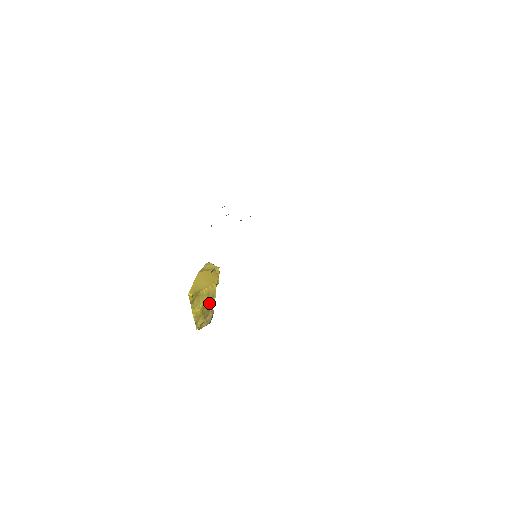
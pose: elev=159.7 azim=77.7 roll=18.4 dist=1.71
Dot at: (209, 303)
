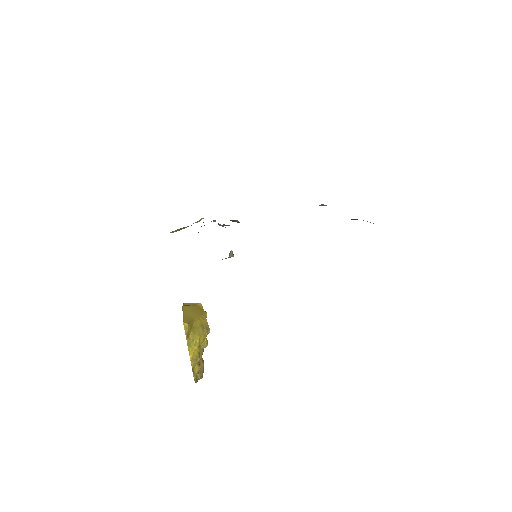
Dot at: (204, 339)
